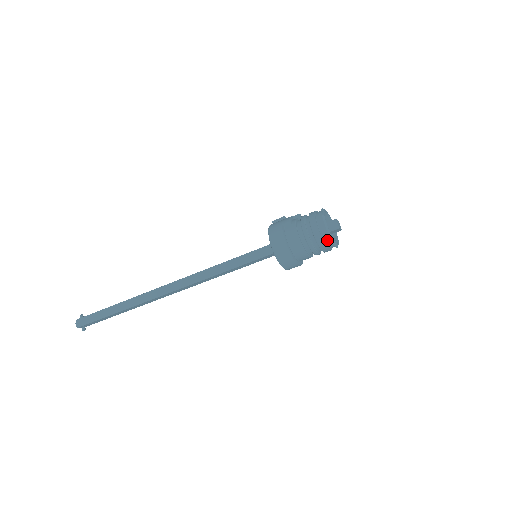
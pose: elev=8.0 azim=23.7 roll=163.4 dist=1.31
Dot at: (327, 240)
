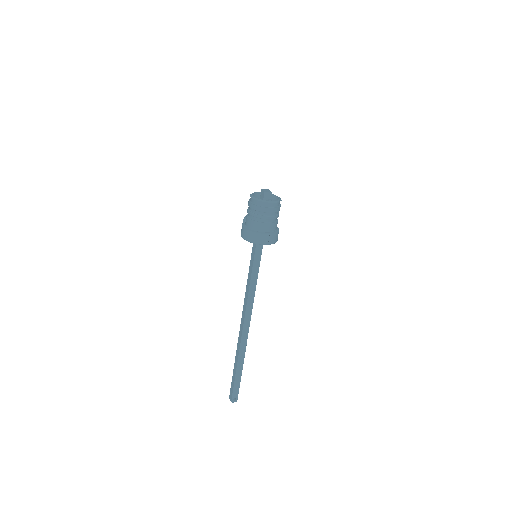
Dot at: (260, 204)
